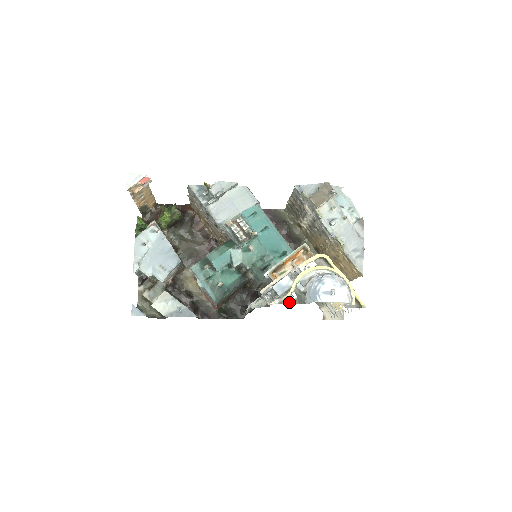
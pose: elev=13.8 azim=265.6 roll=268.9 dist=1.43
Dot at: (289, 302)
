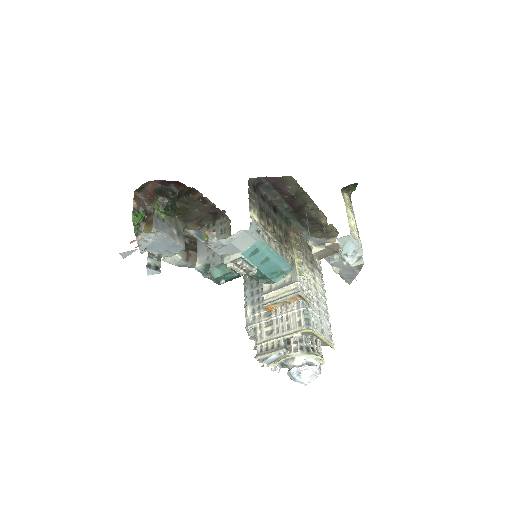
Dot at: occluded
